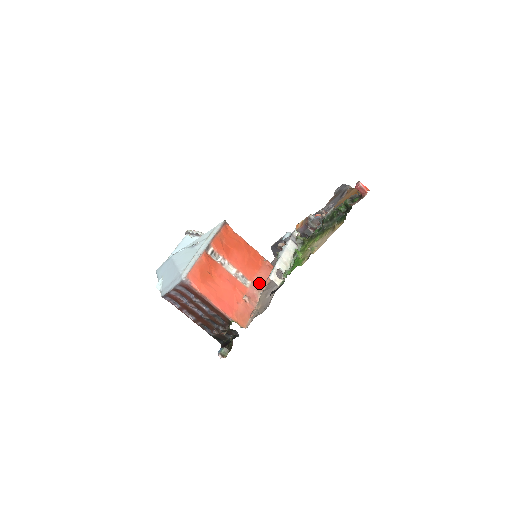
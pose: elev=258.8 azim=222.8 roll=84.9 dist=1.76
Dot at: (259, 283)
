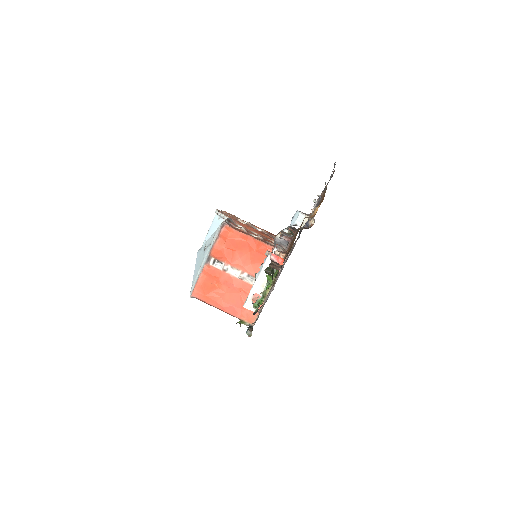
Dot at: occluded
